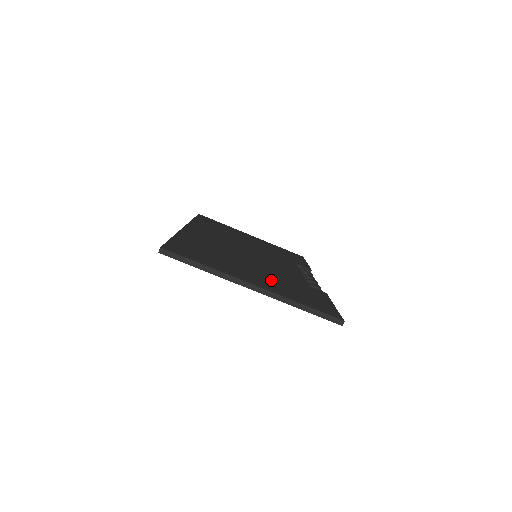
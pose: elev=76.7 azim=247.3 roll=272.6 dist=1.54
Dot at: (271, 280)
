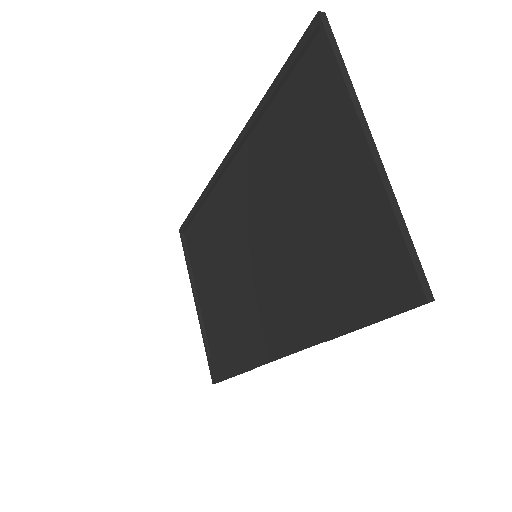
Dot at: (337, 211)
